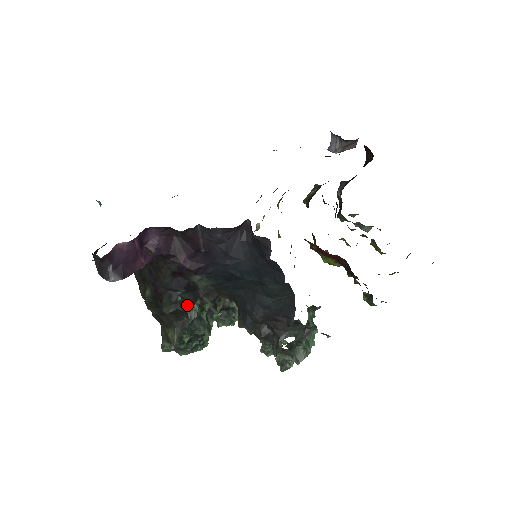
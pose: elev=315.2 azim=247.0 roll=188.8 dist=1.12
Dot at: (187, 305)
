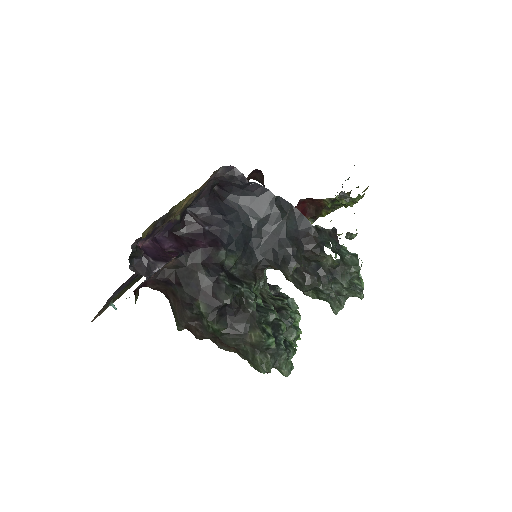
Dot at: (239, 292)
